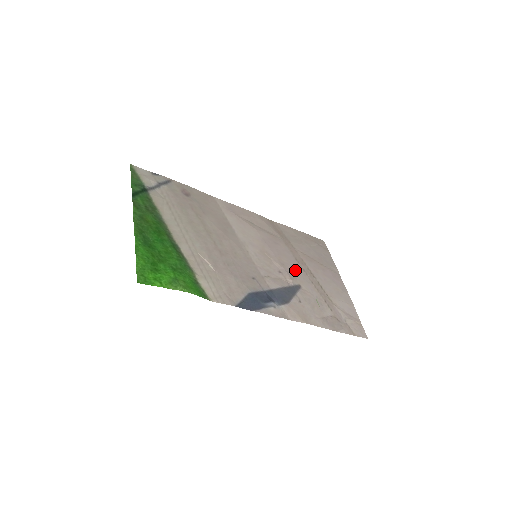
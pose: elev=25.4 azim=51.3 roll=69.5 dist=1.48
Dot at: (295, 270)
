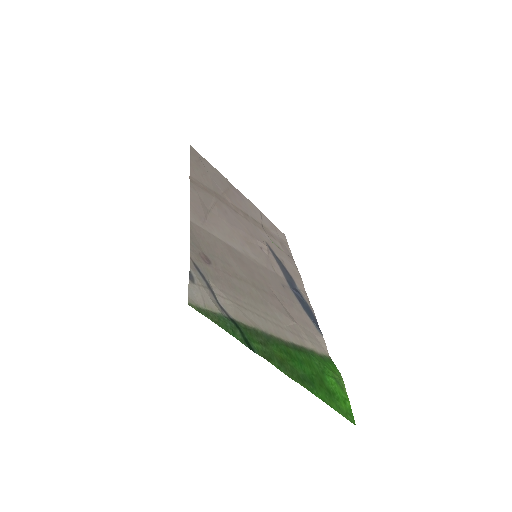
Dot at: (251, 228)
